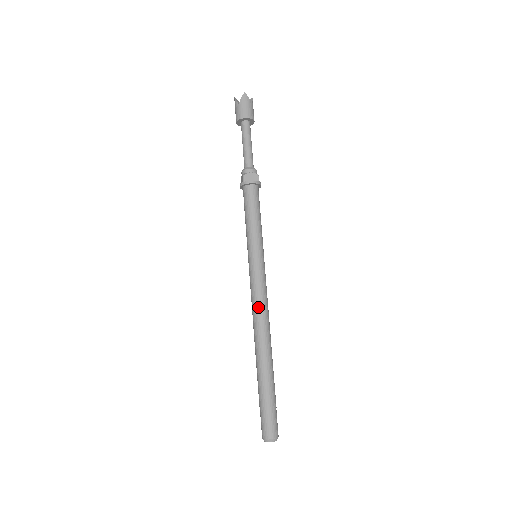
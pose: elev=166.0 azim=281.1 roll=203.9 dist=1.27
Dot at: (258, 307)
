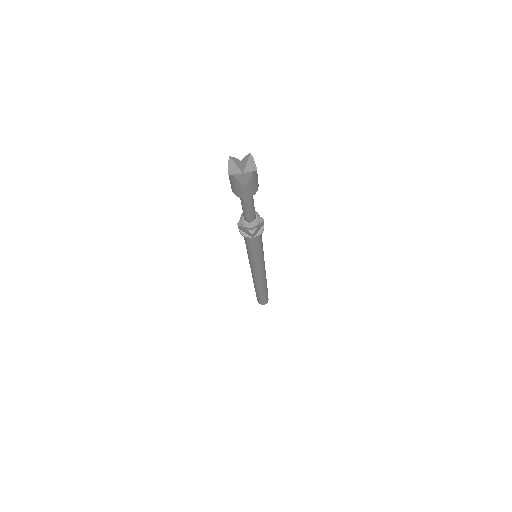
Dot at: (262, 278)
